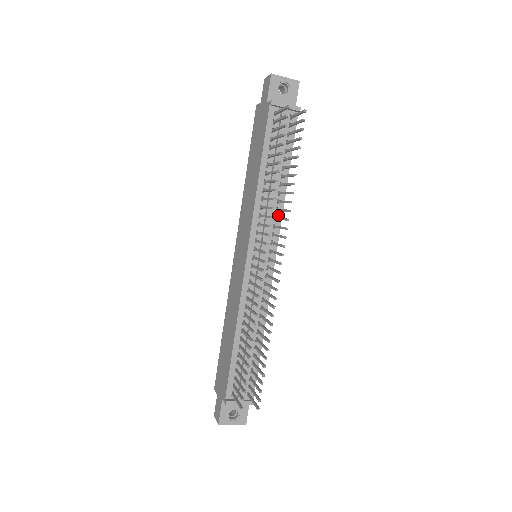
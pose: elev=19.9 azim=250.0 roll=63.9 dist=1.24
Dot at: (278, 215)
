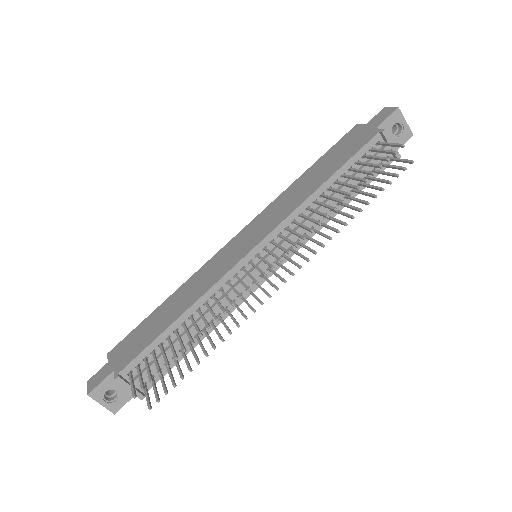
Dot at: (308, 234)
